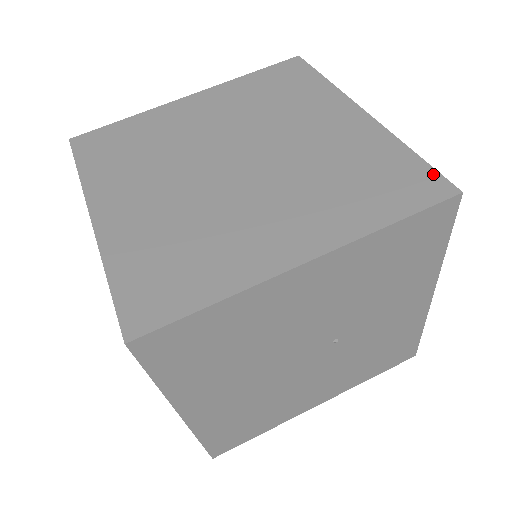
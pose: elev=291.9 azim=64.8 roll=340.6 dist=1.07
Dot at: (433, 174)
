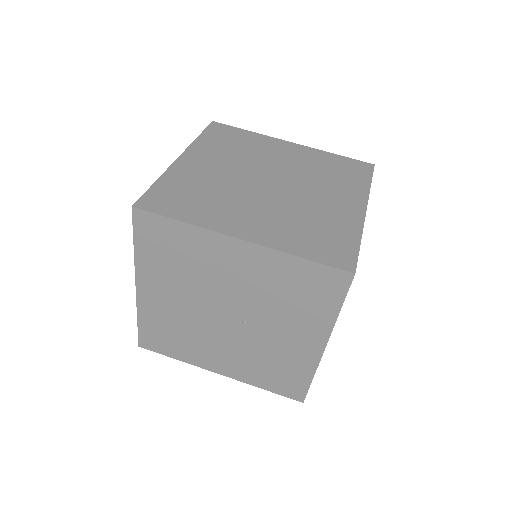
Dot at: (354, 257)
